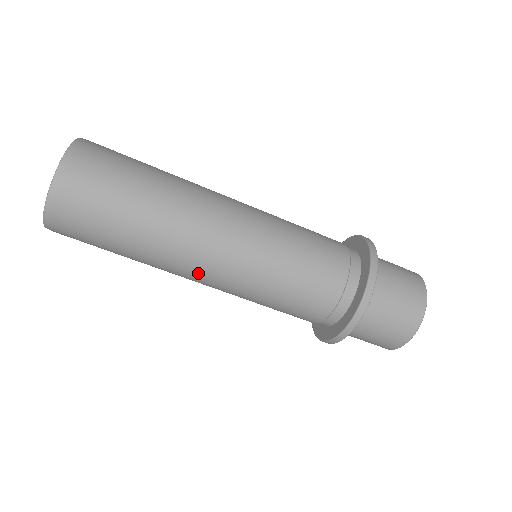
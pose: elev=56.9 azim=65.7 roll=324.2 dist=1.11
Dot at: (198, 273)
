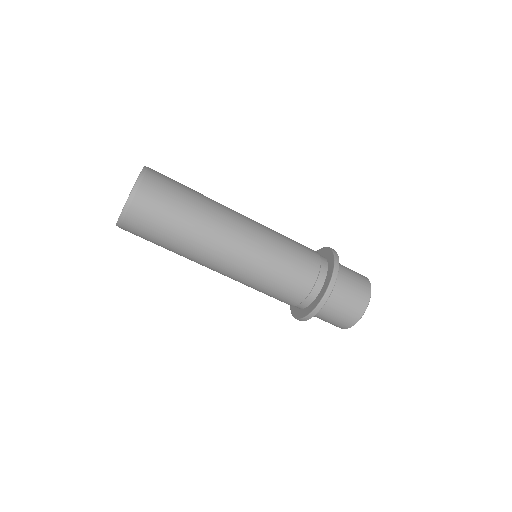
Dot at: occluded
